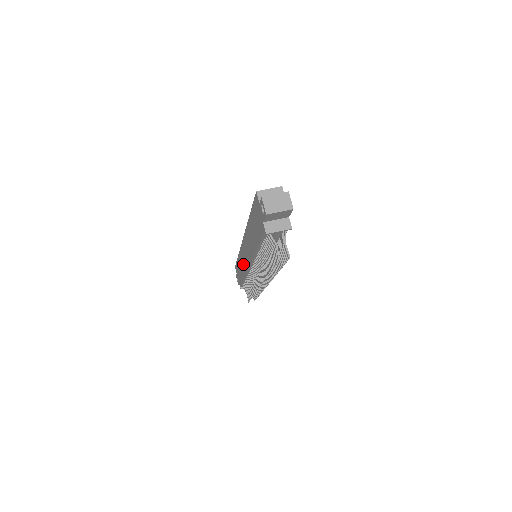
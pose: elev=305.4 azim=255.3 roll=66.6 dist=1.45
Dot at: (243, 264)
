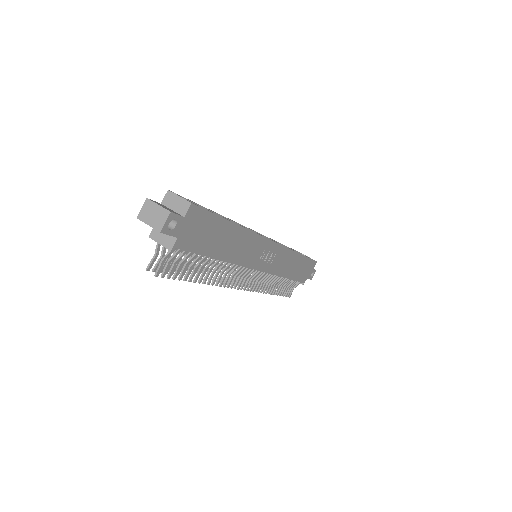
Dot at: occluded
